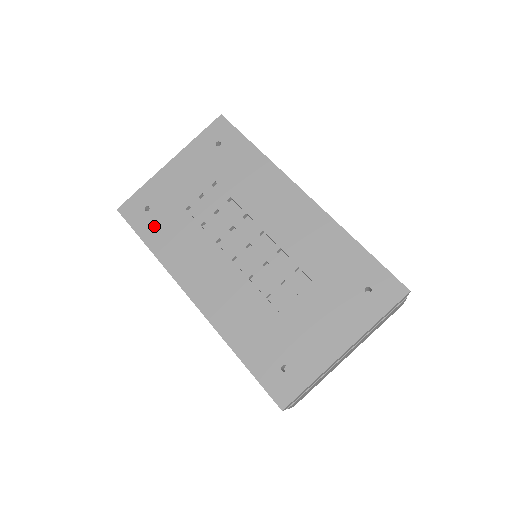
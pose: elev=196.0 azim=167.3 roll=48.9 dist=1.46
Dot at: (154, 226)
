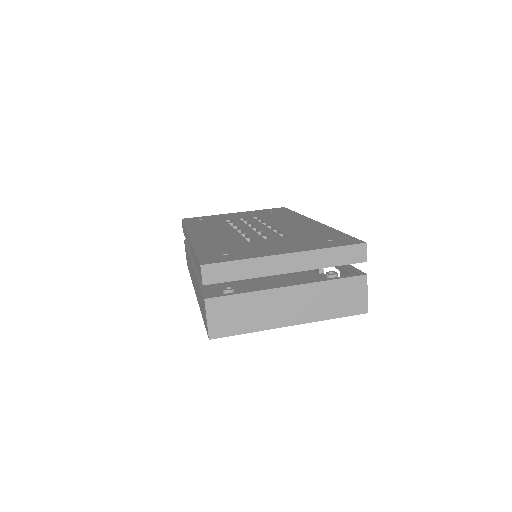
Dot at: (198, 222)
